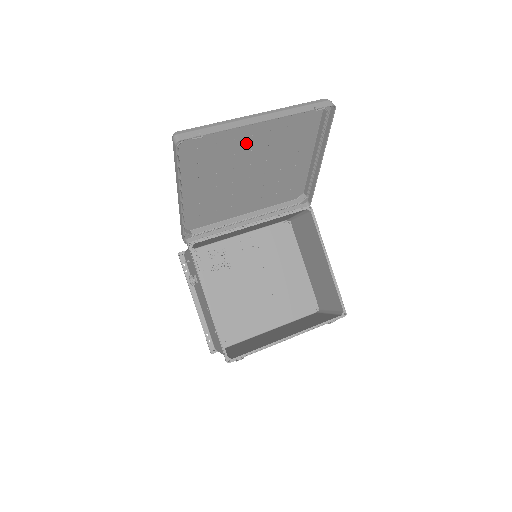
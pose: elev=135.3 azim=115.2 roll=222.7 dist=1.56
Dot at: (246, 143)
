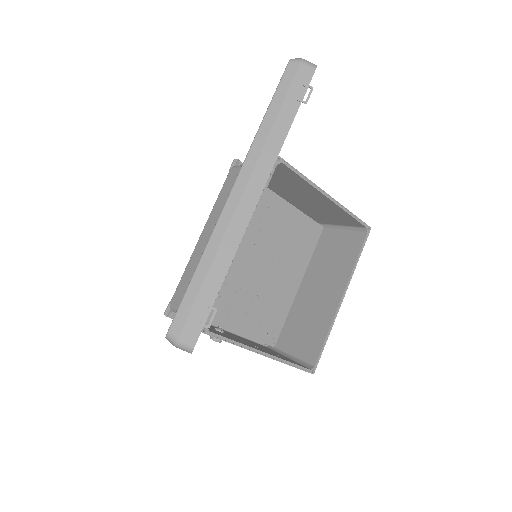
Dot at: occluded
